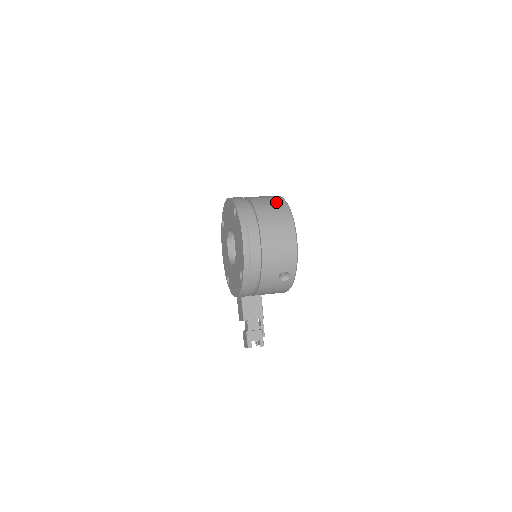
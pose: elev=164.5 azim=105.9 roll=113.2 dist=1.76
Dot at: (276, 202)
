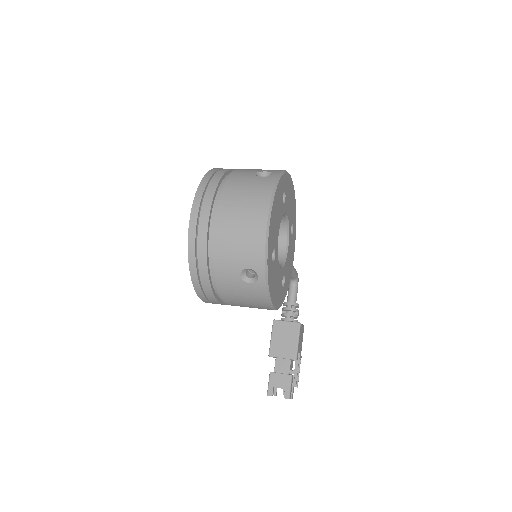
Dot at: (267, 173)
